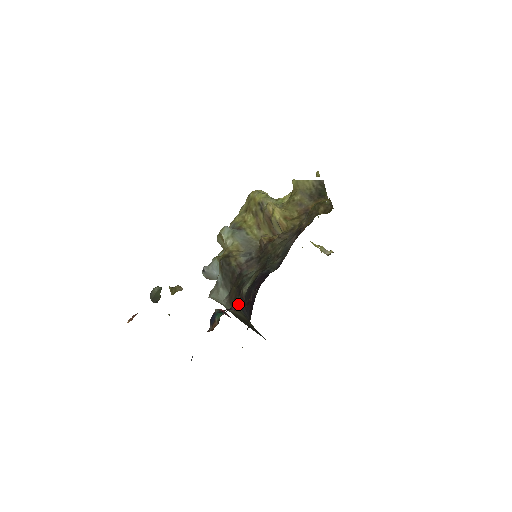
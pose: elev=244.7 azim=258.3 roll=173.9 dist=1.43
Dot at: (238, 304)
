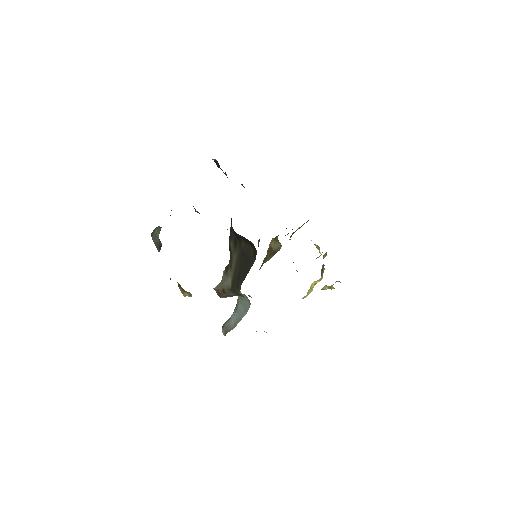
Dot at: occluded
